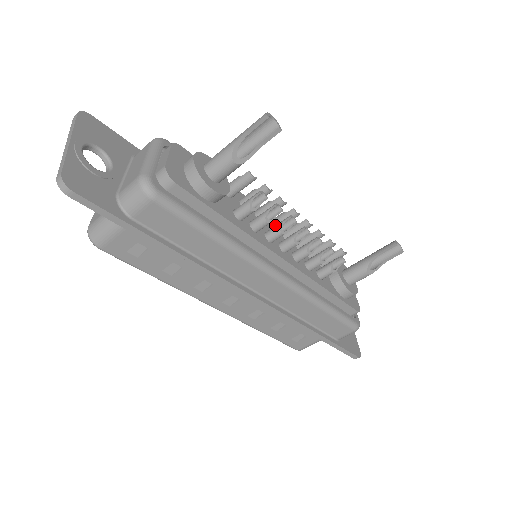
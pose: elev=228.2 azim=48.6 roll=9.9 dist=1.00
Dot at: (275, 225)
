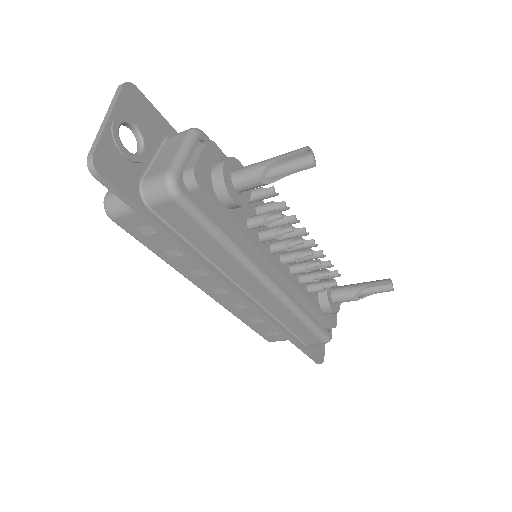
Dot at: occluded
